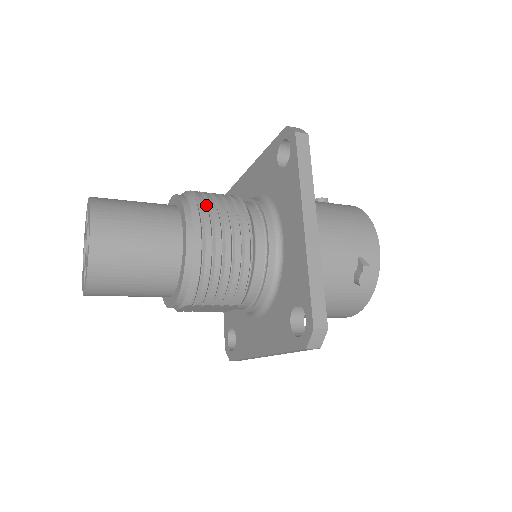
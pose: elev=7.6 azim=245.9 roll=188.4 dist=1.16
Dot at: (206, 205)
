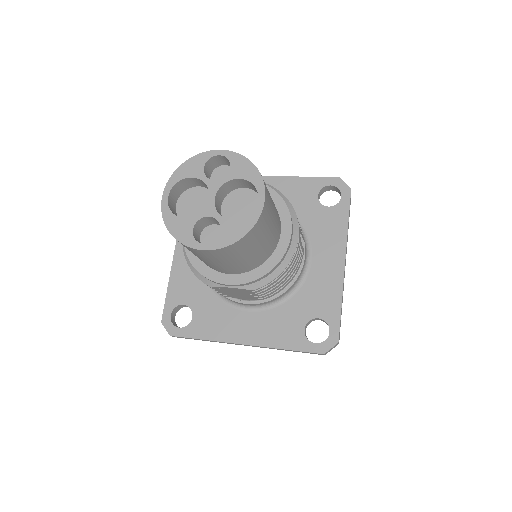
Dot at: occluded
